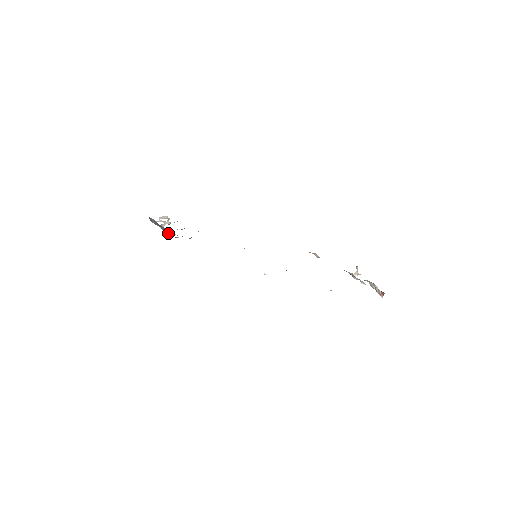
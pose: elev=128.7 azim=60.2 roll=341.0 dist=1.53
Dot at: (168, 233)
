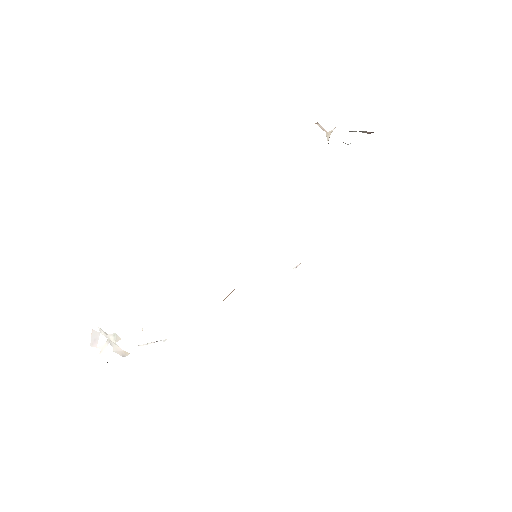
Dot at: occluded
